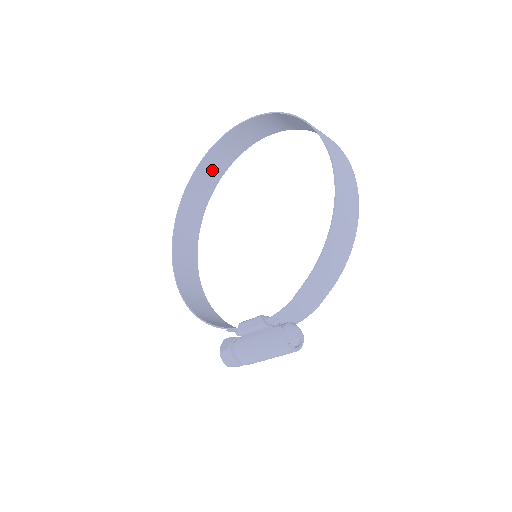
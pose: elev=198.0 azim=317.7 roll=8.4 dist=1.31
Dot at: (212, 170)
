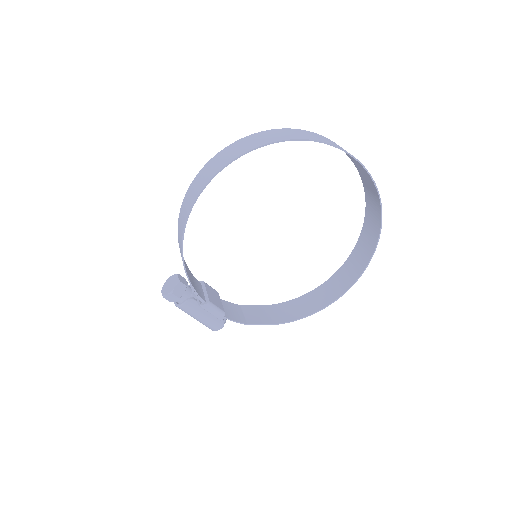
Dot at: occluded
